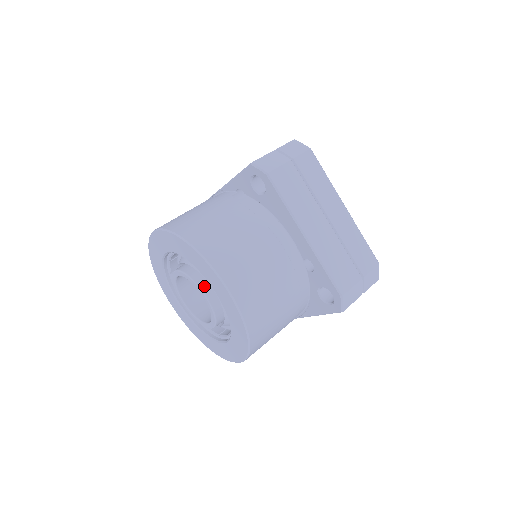
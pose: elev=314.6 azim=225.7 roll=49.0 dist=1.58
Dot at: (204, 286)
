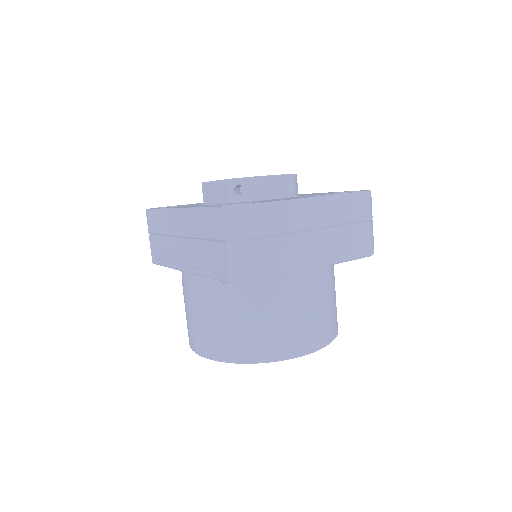
Dot at: occluded
